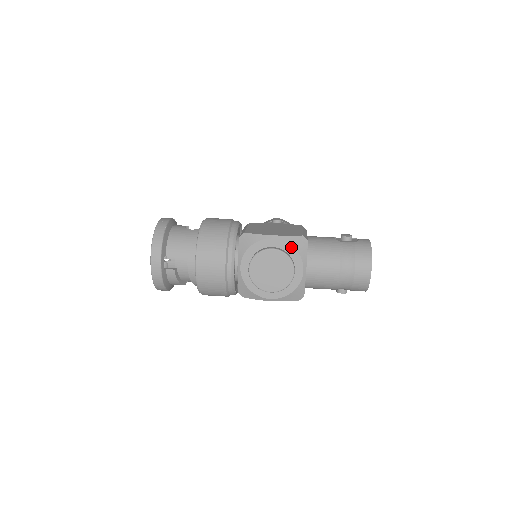
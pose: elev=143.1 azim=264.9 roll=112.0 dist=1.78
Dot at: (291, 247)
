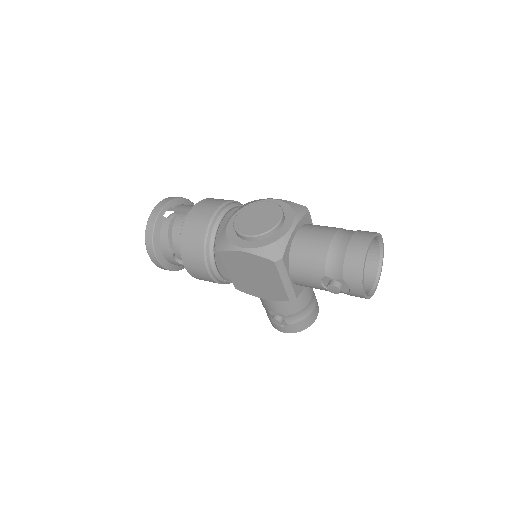
Dot at: (288, 207)
